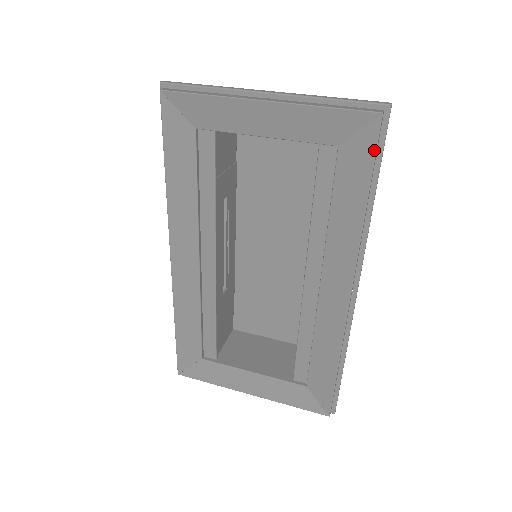
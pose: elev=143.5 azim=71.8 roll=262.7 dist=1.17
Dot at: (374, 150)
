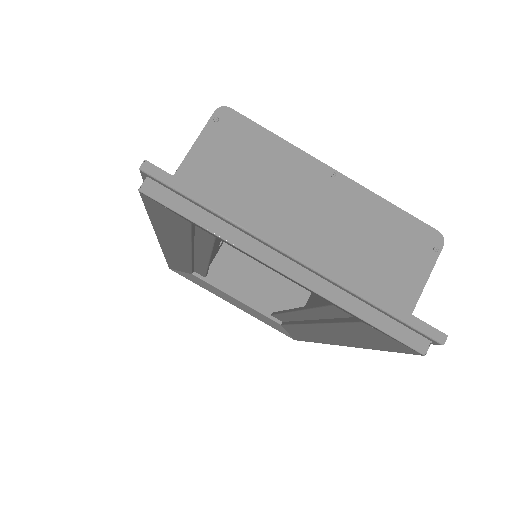
Dot at: (399, 352)
